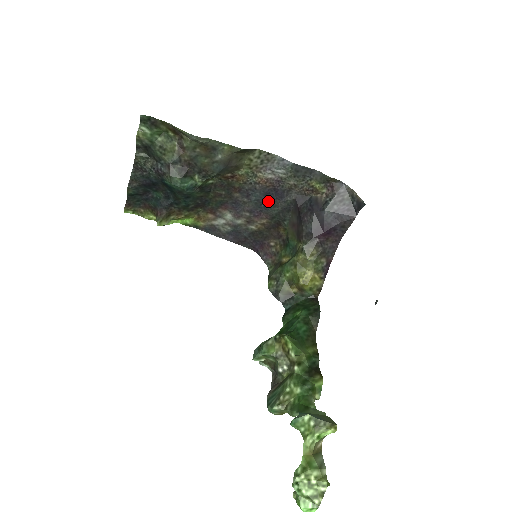
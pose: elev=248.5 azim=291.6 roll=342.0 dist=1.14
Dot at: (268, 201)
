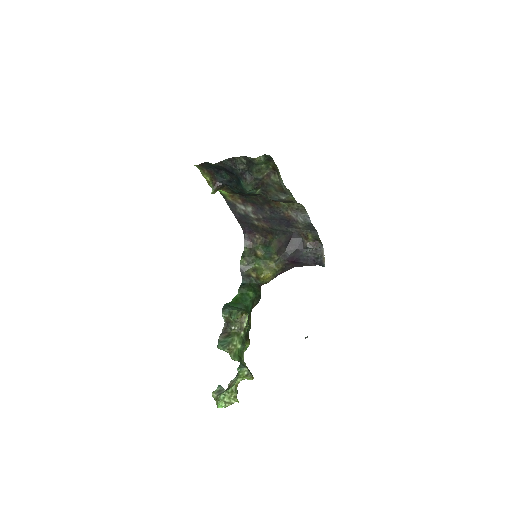
Dot at: (279, 222)
